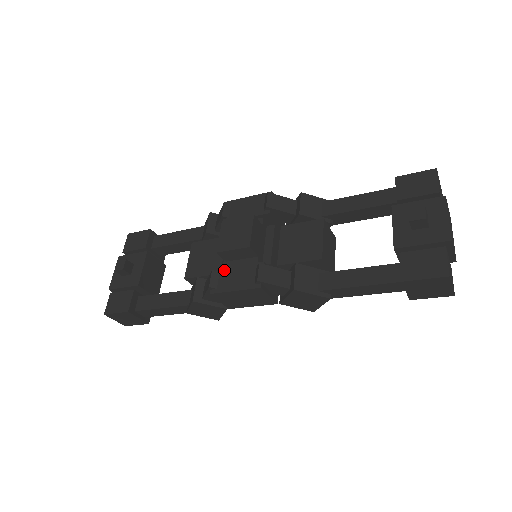
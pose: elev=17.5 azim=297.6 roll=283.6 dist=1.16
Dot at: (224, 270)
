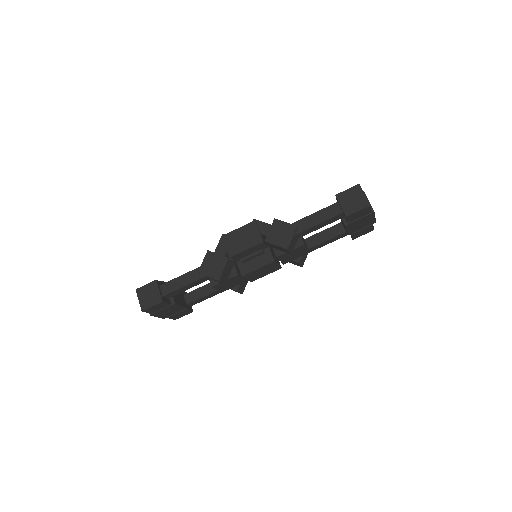
Dot at: occluded
